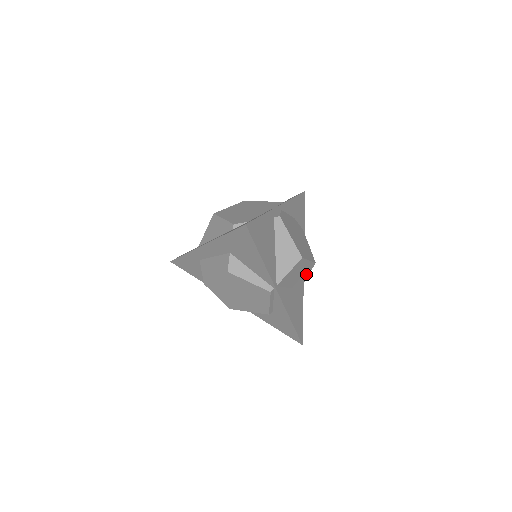
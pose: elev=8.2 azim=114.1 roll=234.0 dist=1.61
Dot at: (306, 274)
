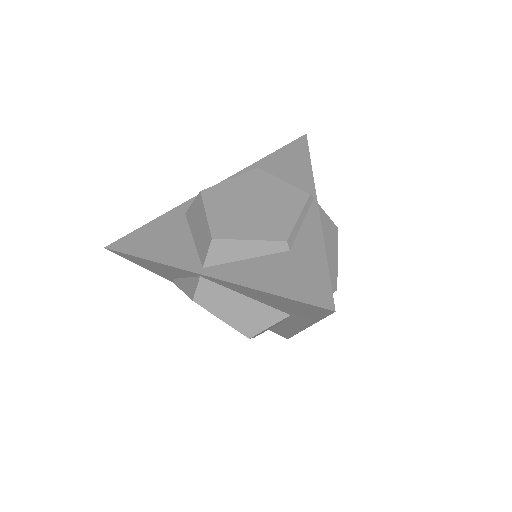
Dot at: occluded
